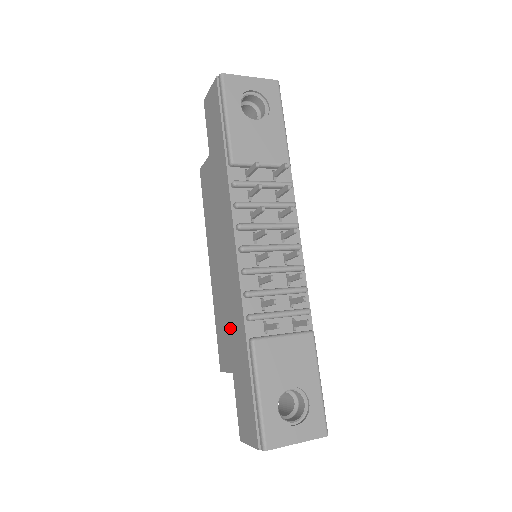
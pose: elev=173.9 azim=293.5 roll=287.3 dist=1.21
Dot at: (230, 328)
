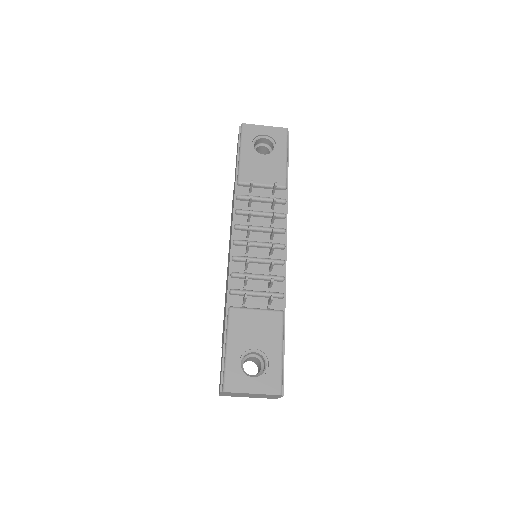
Dot at: (225, 306)
